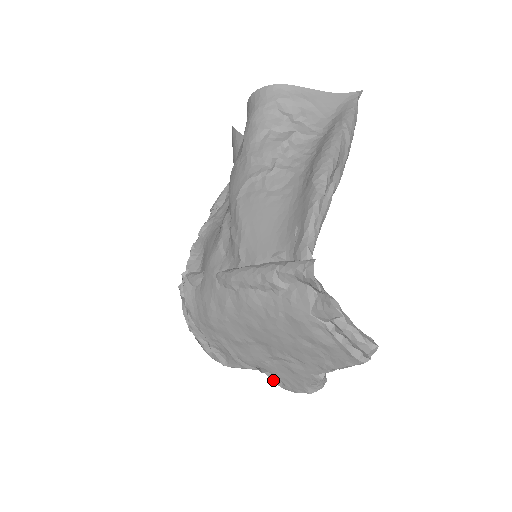
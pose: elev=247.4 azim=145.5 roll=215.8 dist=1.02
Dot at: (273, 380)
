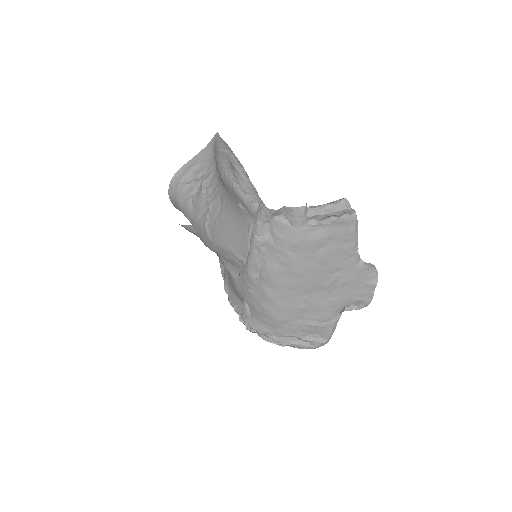
Dot at: (355, 309)
